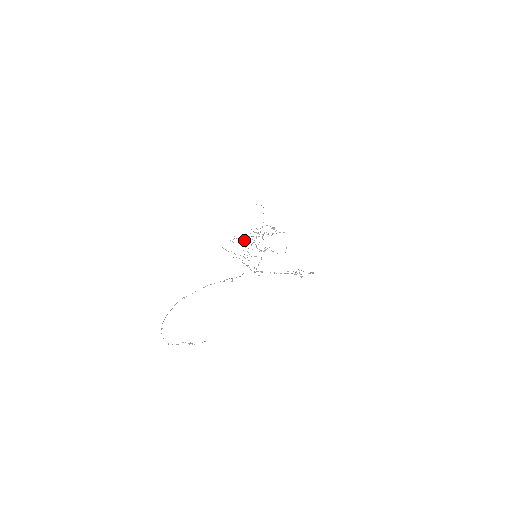
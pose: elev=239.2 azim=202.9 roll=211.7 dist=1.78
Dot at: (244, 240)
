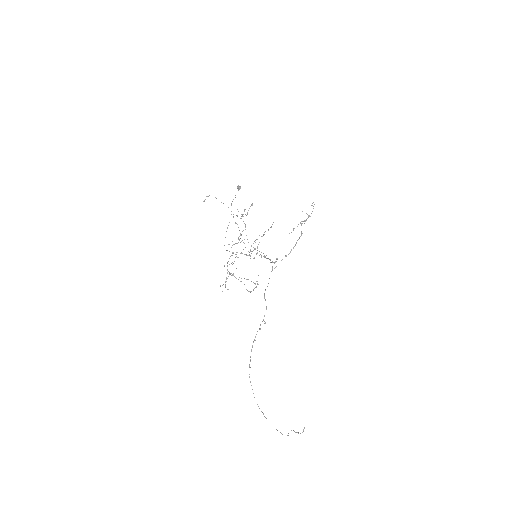
Dot at: (232, 264)
